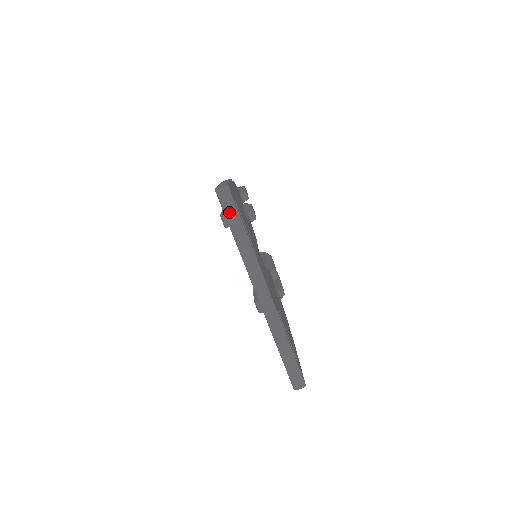
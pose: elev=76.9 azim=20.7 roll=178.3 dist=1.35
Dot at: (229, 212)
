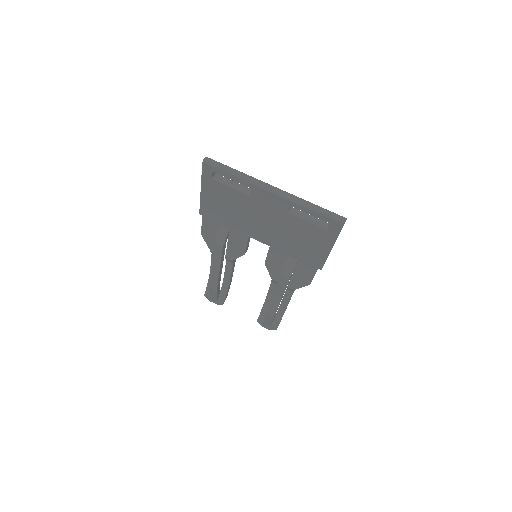
Dot at: (219, 165)
